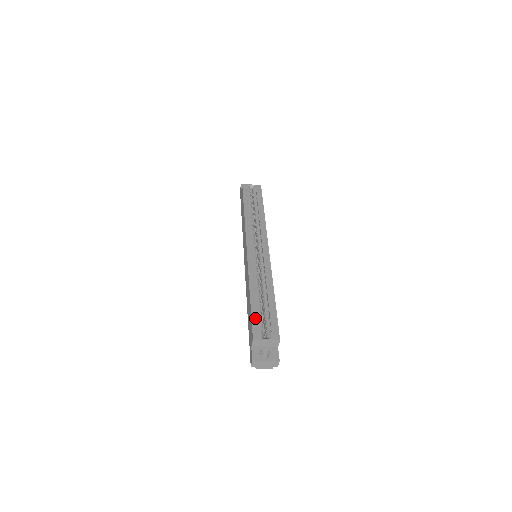
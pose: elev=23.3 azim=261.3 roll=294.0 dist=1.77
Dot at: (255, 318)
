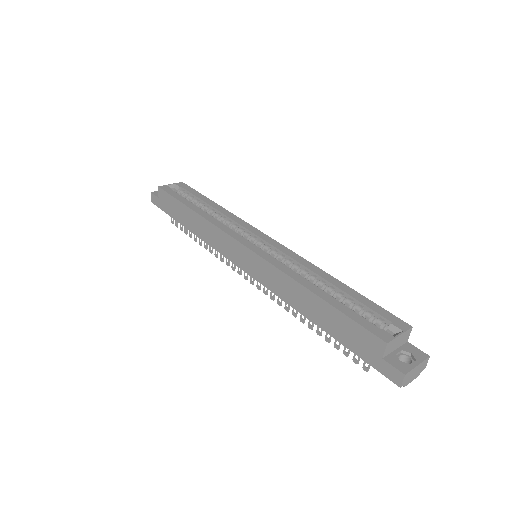
Dot at: (356, 317)
